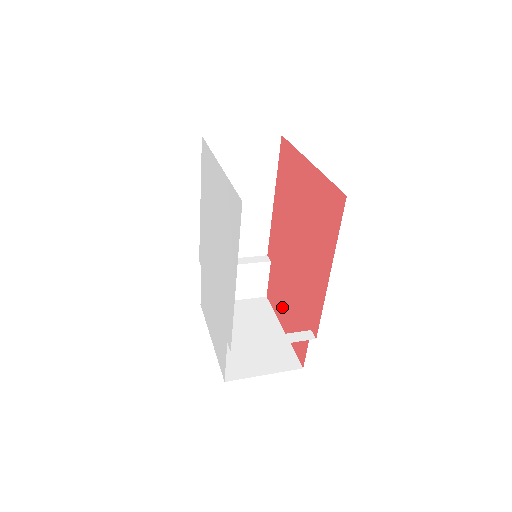
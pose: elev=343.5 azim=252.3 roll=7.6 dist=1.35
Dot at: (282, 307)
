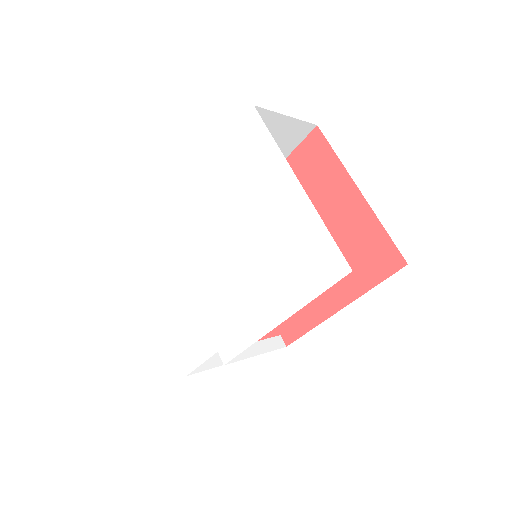
Dot at: occluded
